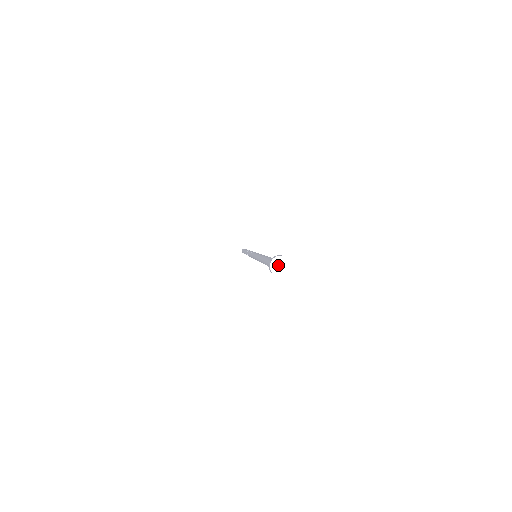
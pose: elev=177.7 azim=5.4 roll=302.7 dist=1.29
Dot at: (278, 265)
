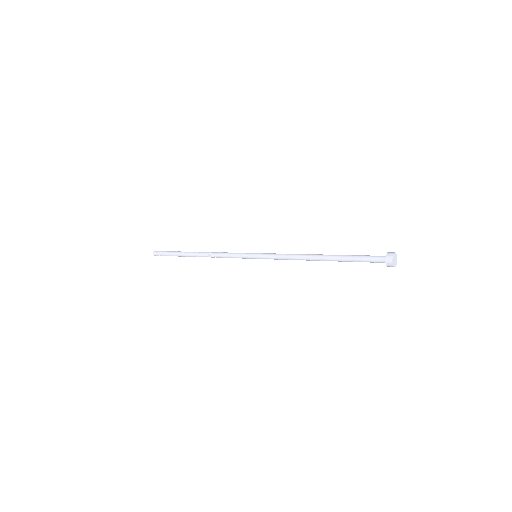
Dot at: (394, 259)
